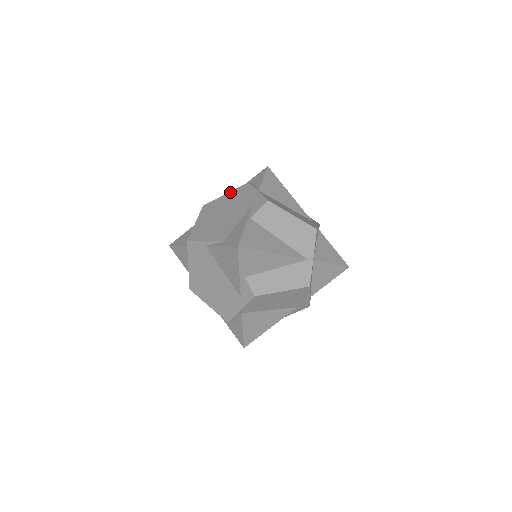
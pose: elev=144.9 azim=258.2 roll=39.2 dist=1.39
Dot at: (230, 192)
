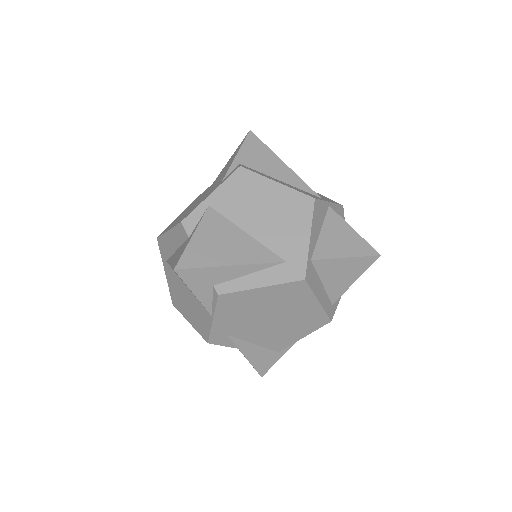
Dot at: occluded
